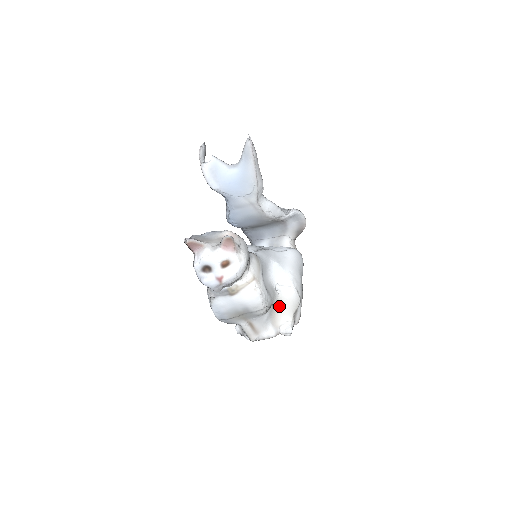
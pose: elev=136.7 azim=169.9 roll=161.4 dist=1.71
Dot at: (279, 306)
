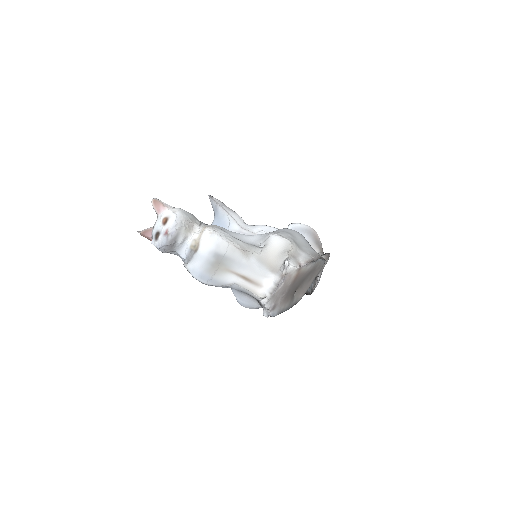
Dot at: (270, 256)
